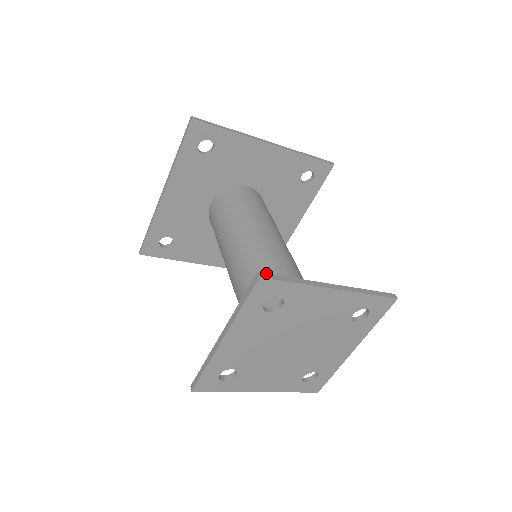
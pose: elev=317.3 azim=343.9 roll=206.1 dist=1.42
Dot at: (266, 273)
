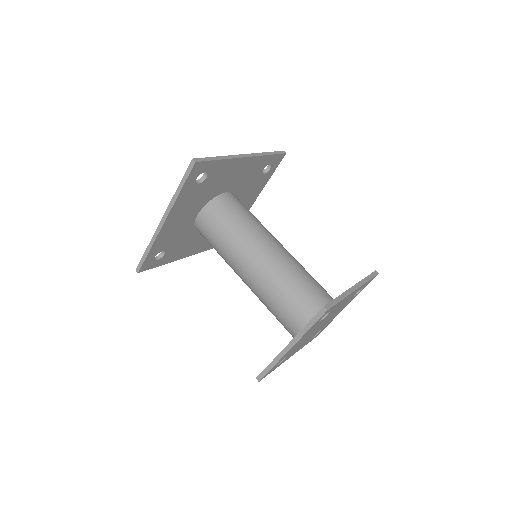
Dot at: (289, 281)
